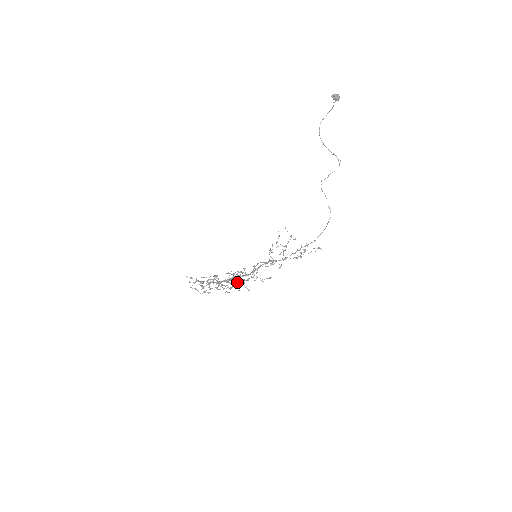
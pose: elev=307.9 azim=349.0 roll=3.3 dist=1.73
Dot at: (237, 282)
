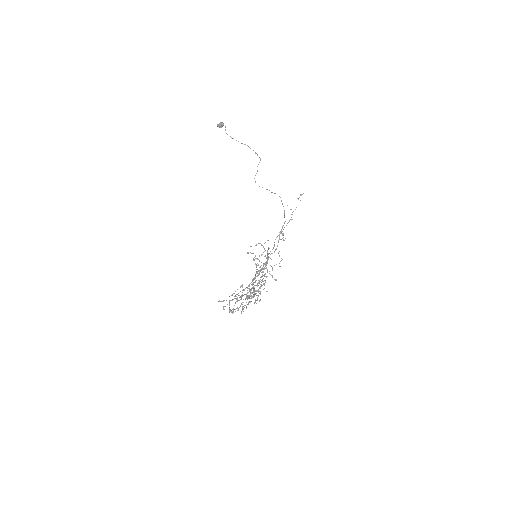
Dot at: (260, 284)
